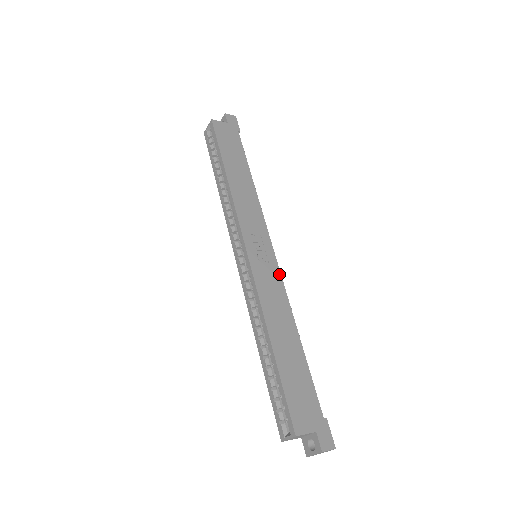
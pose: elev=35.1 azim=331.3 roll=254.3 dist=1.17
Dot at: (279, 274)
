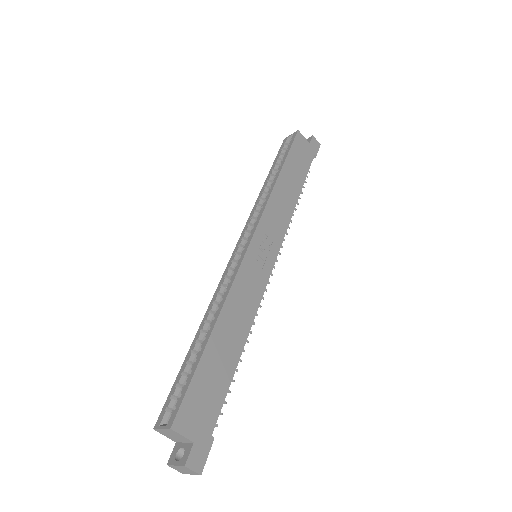
Dot at: (265, 283)
